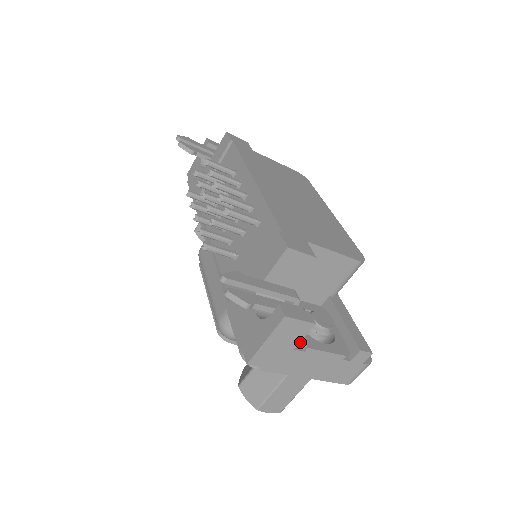
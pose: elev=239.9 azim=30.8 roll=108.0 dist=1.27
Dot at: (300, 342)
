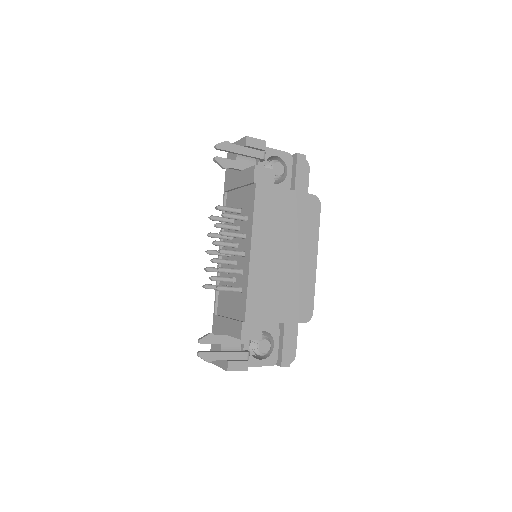
Dot at: occluded
